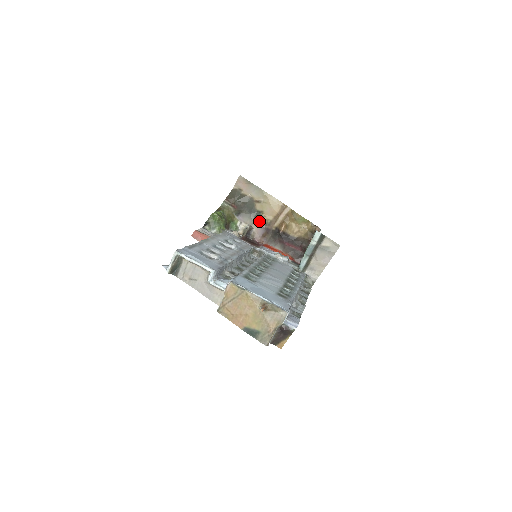
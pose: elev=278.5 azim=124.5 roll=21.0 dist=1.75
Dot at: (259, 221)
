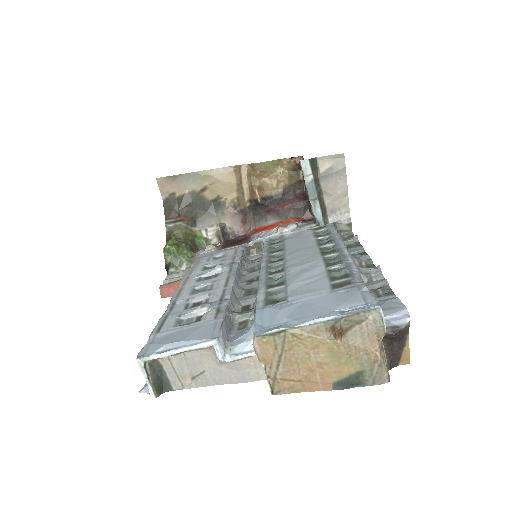
Dot at: (224, 210)
